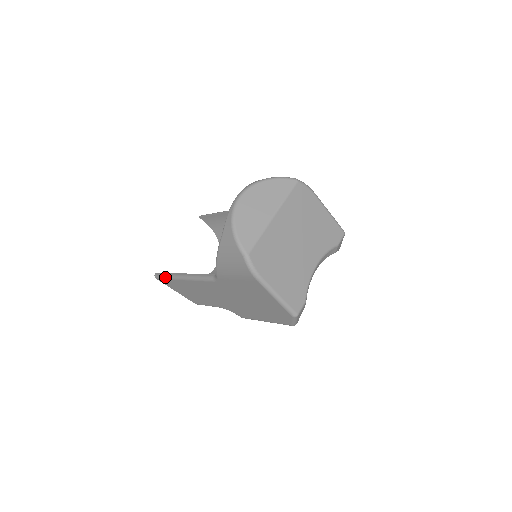
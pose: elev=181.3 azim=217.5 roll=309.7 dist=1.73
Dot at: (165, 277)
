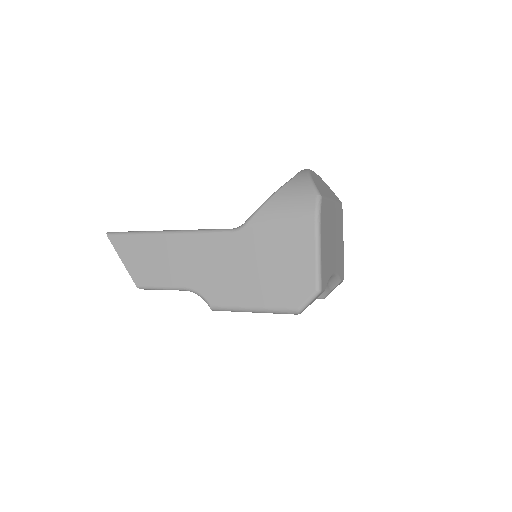
Dot at: (131, 232)
